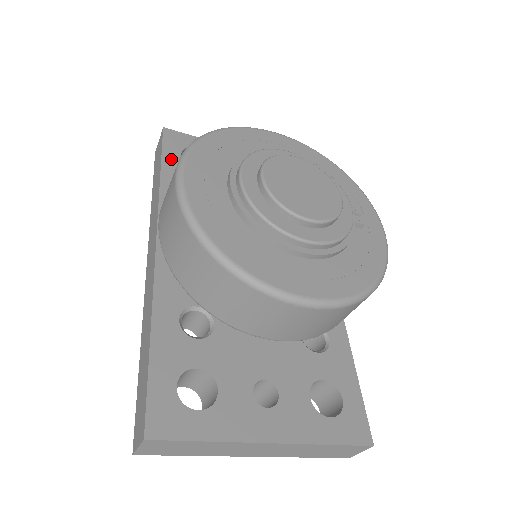
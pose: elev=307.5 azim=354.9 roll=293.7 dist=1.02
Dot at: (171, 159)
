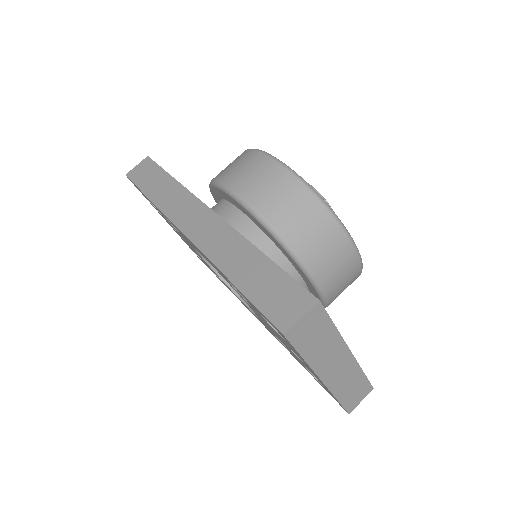
Dot at: occluded
